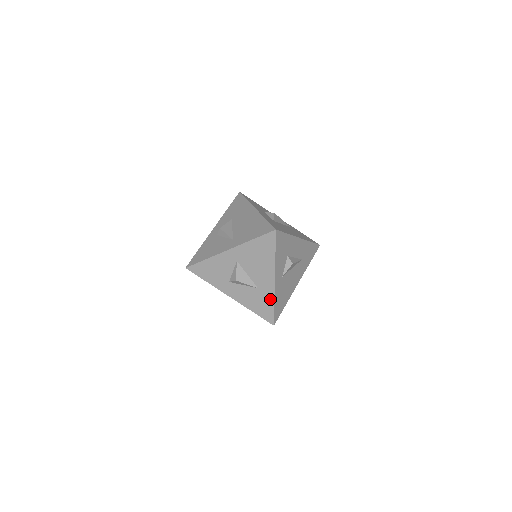
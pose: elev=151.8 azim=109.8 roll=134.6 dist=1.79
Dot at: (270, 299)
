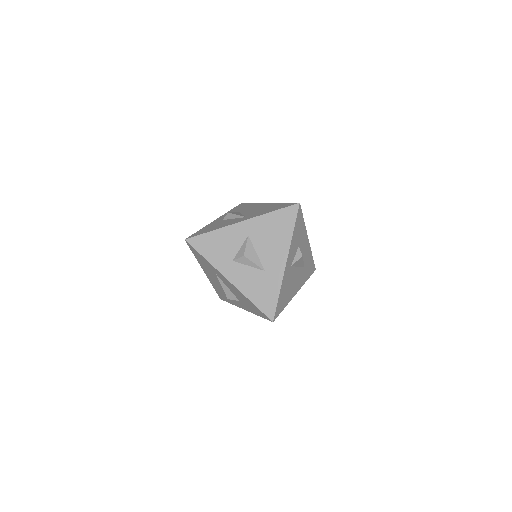
Dot at: (276, 286)
